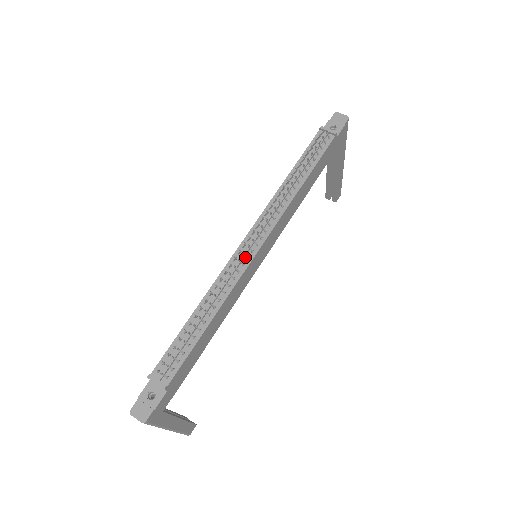
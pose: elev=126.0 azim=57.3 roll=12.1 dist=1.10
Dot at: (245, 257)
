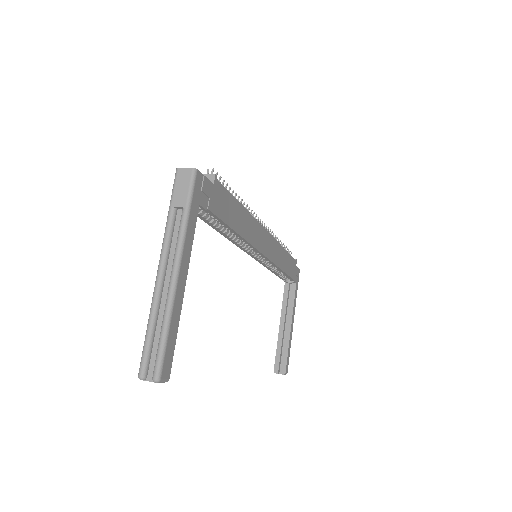
Dot at: occluded
